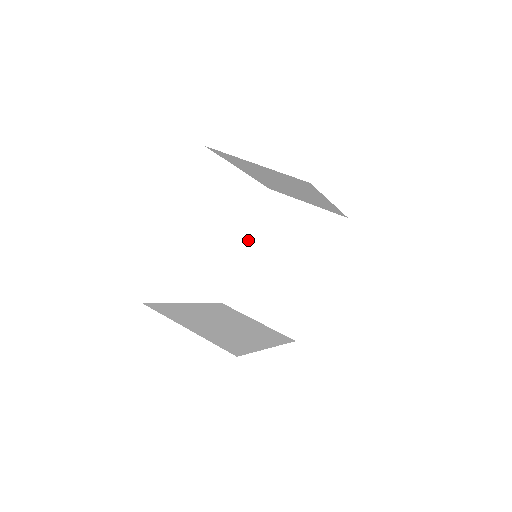
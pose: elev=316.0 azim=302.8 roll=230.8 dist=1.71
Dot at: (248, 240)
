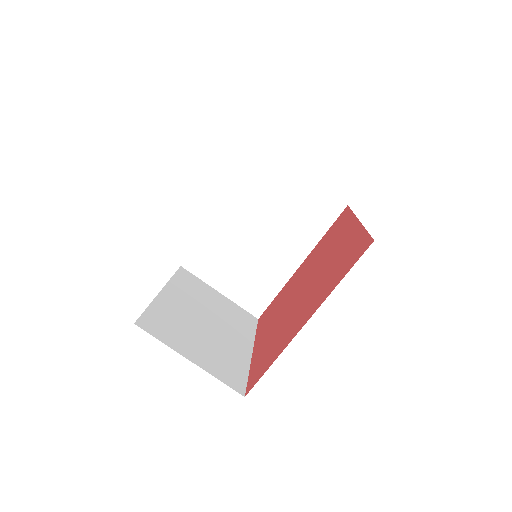
Dot at: occluded
